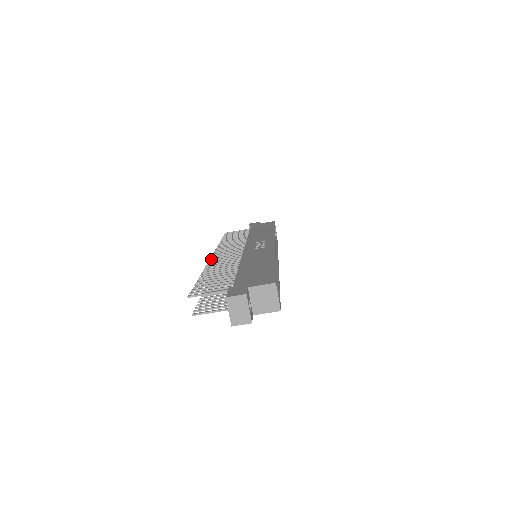
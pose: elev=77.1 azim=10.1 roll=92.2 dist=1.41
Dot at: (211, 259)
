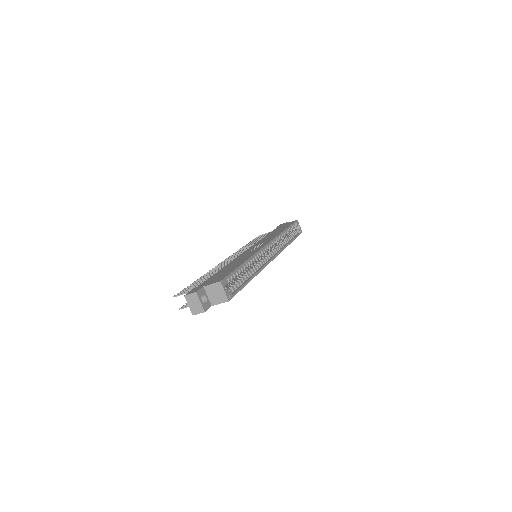
Dot at: (220, 263)
